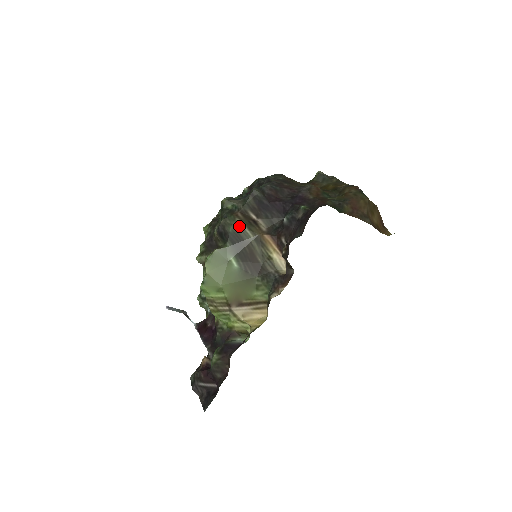
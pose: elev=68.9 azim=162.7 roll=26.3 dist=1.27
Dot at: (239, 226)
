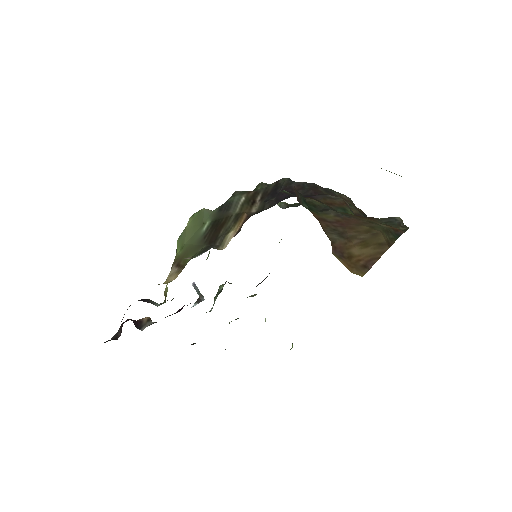
Dot at: (239, 199)
